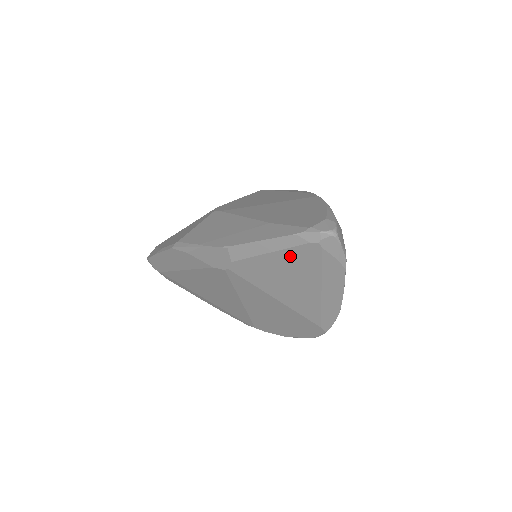
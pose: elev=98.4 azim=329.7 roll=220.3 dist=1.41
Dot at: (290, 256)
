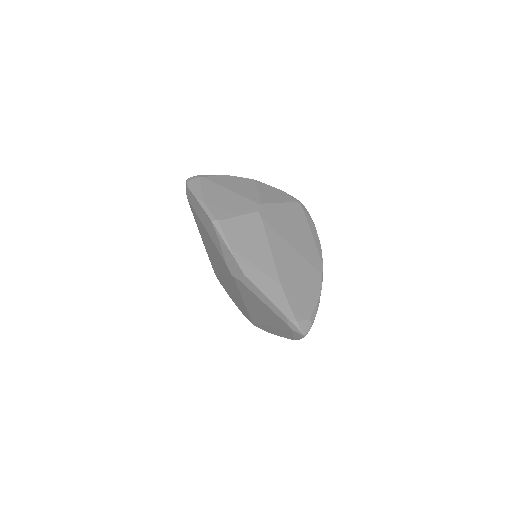
Dot at: (273, 314)
